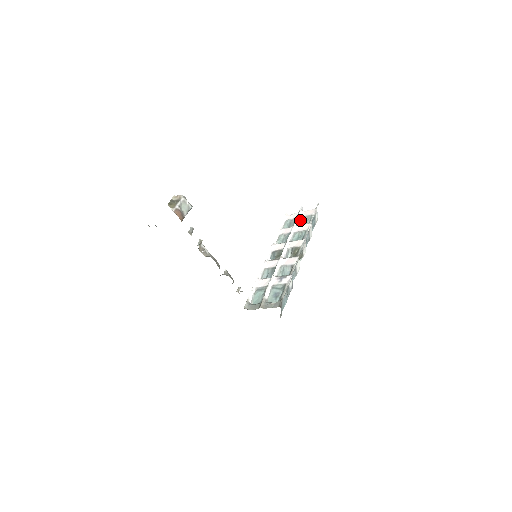
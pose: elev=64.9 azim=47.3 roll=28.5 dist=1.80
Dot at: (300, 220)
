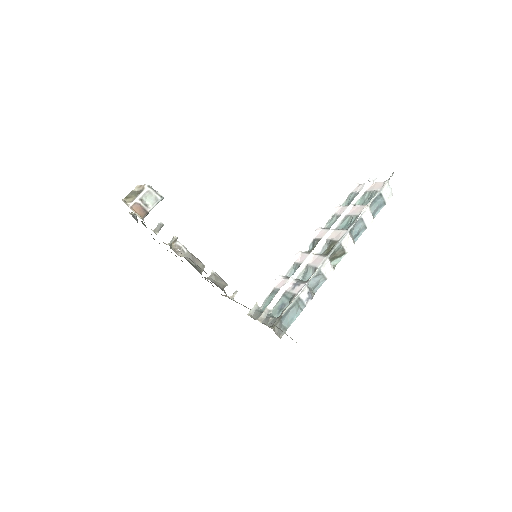
Dot at: (362, 196)
